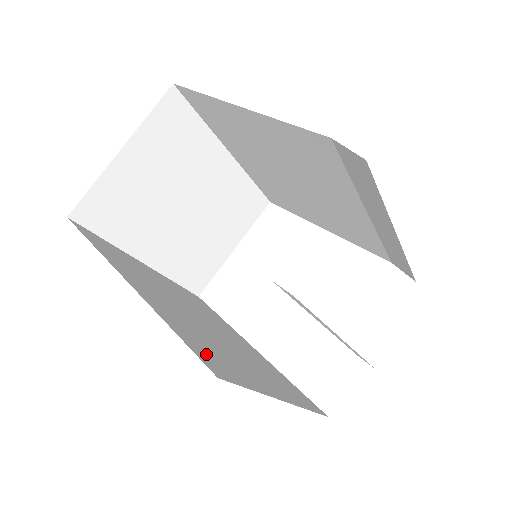
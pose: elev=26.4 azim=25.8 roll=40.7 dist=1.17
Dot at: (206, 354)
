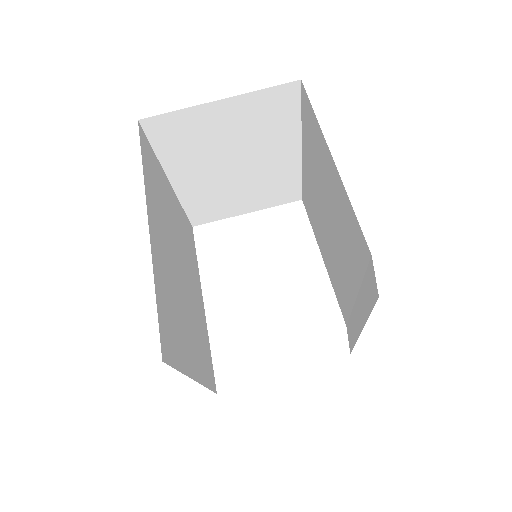
Dot at: (166, 327)
